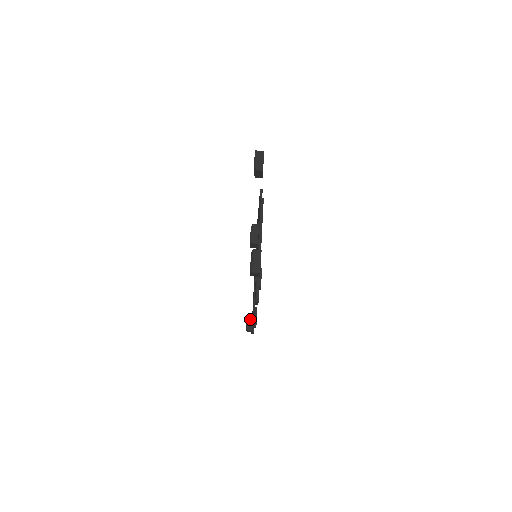
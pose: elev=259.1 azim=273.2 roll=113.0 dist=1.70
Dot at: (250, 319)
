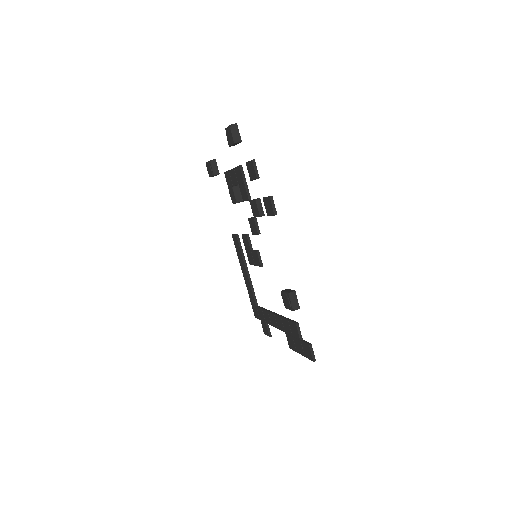
Dot at: (286, 290)
